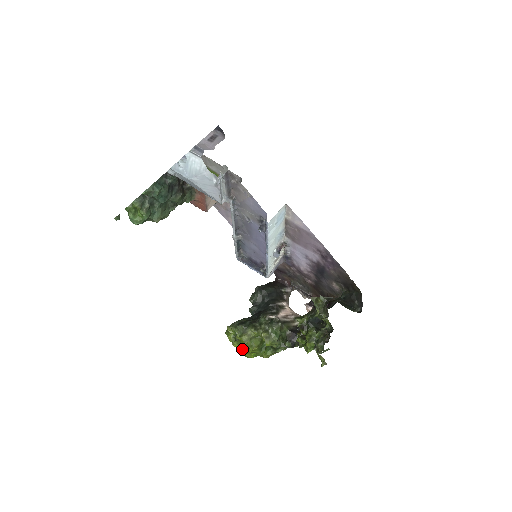
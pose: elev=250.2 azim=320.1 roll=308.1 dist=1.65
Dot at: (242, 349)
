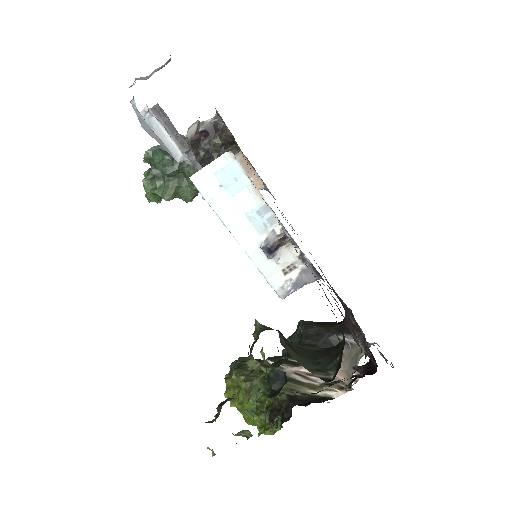
Dot at: occluded
